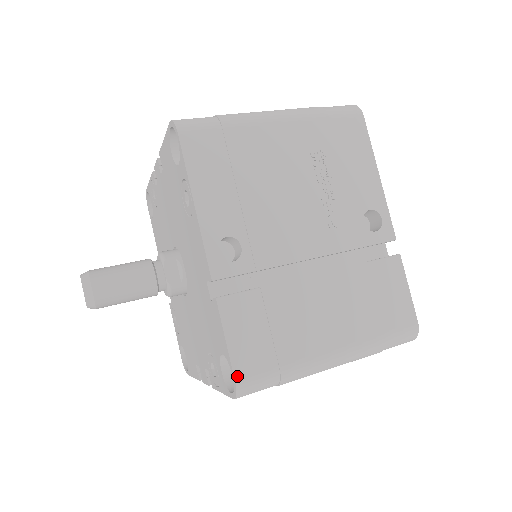
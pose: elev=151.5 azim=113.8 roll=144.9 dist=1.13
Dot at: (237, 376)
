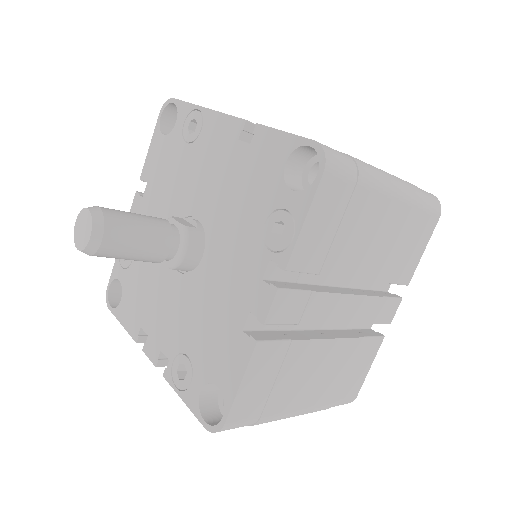
Dot at: (315, 141)
